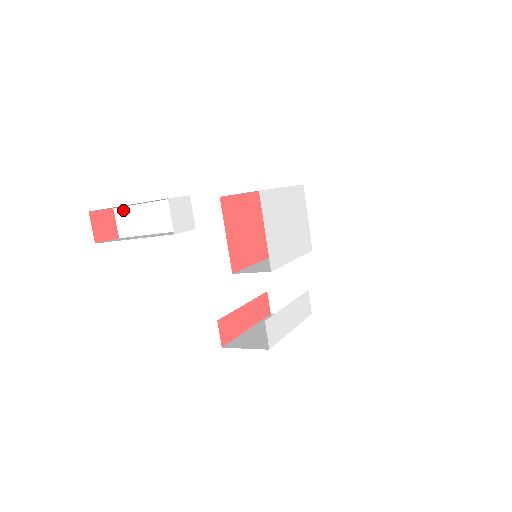
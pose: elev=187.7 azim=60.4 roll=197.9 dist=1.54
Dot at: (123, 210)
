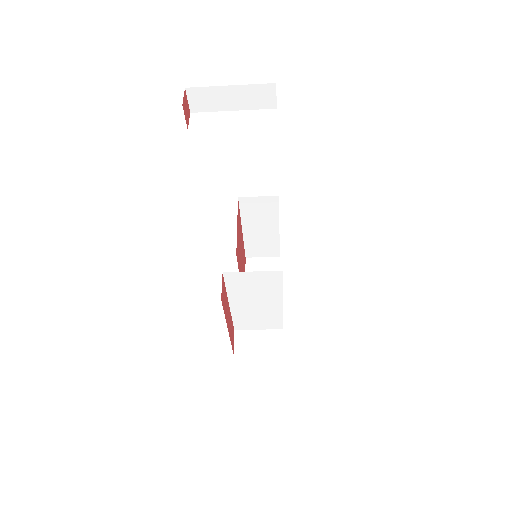
Dot at: (201, 114)
